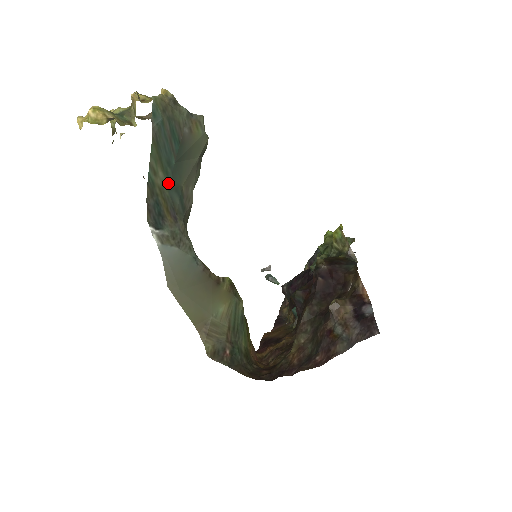
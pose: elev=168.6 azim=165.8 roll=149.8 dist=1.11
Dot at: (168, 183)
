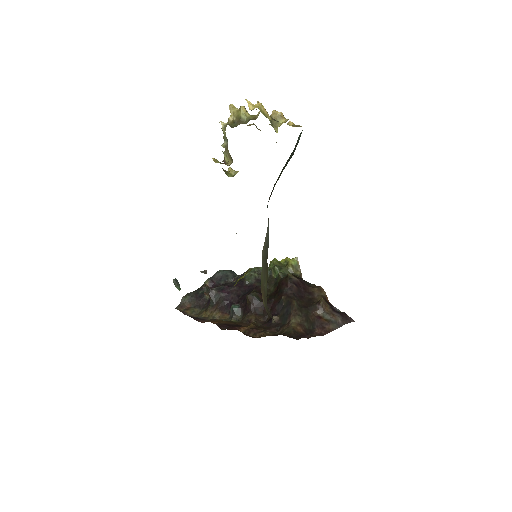
Dot at: occluded
